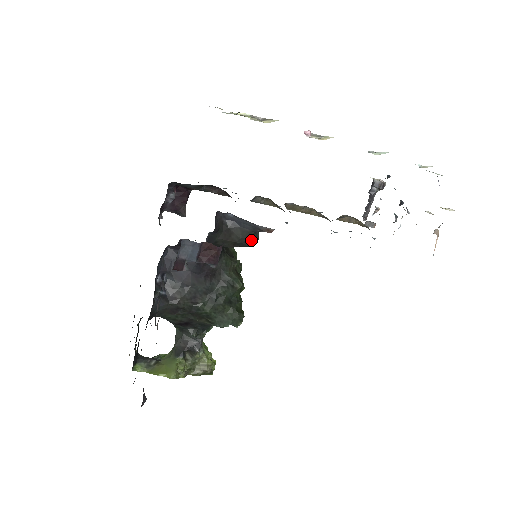
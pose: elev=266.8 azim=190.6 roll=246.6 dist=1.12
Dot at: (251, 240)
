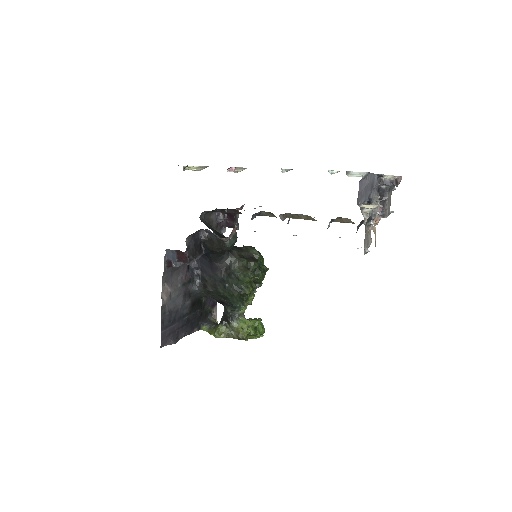
Dot at: (224, 246)
